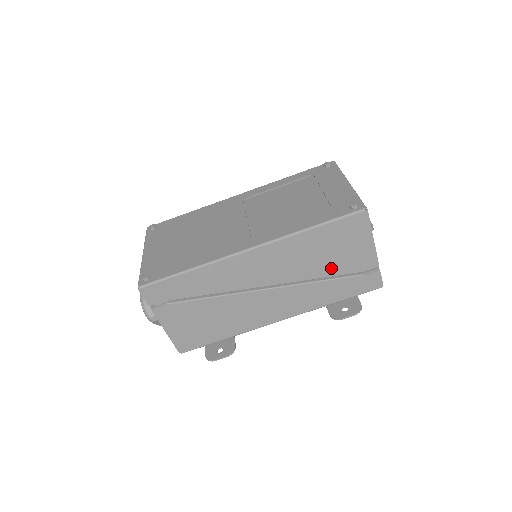
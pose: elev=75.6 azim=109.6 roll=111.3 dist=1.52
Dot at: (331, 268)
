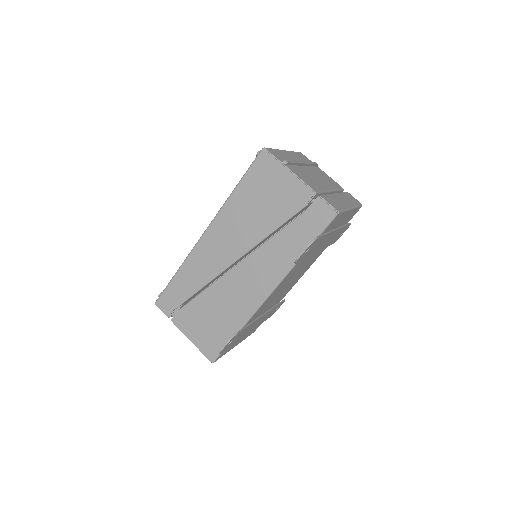
Dot at: (274, 217)
